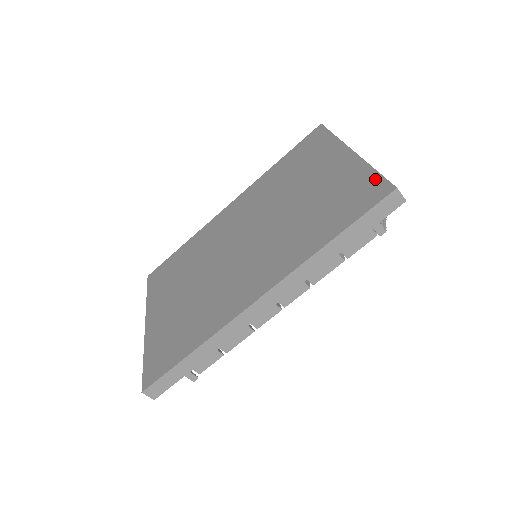
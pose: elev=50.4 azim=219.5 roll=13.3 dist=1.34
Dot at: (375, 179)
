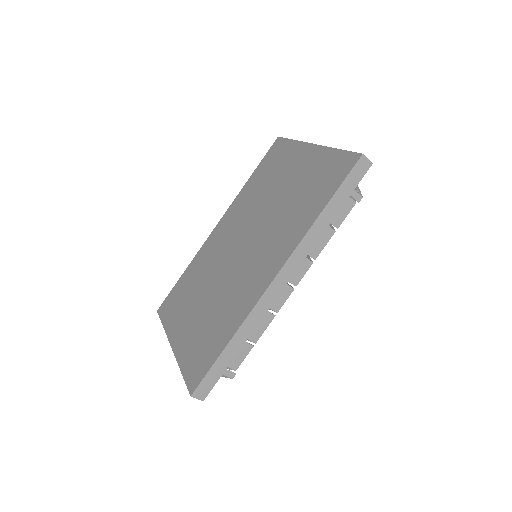
Dot at: (342, 155)
